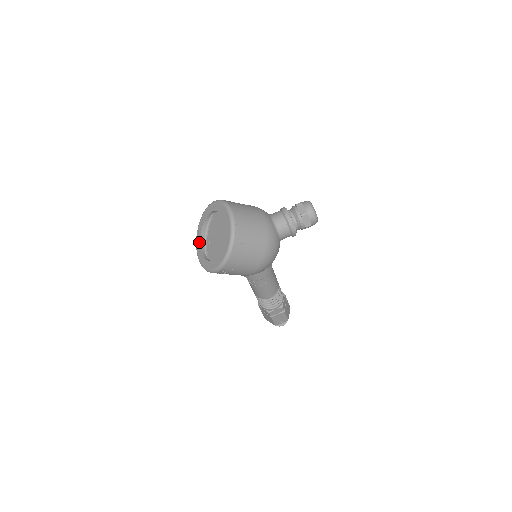
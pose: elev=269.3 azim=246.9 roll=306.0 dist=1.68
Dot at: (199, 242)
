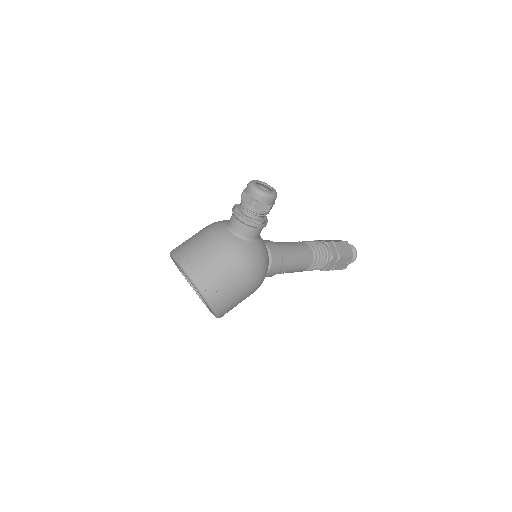
Dot at: occluded
